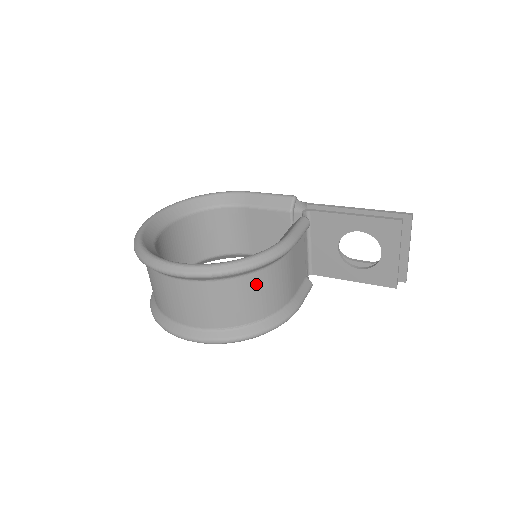
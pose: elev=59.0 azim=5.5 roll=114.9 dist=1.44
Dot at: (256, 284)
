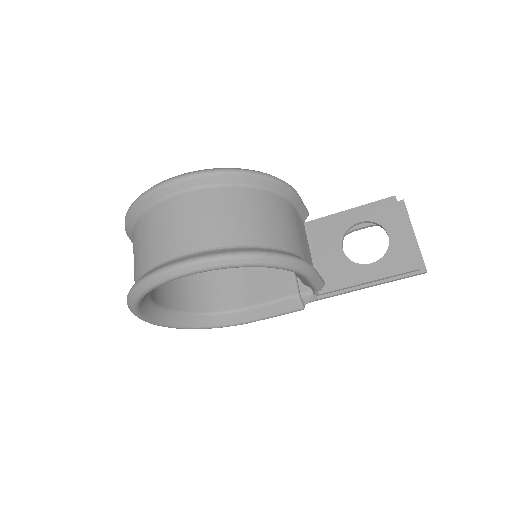
Dot at: (262, 203)
